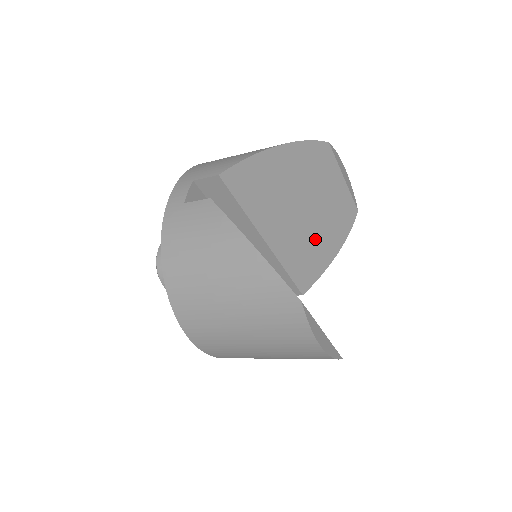
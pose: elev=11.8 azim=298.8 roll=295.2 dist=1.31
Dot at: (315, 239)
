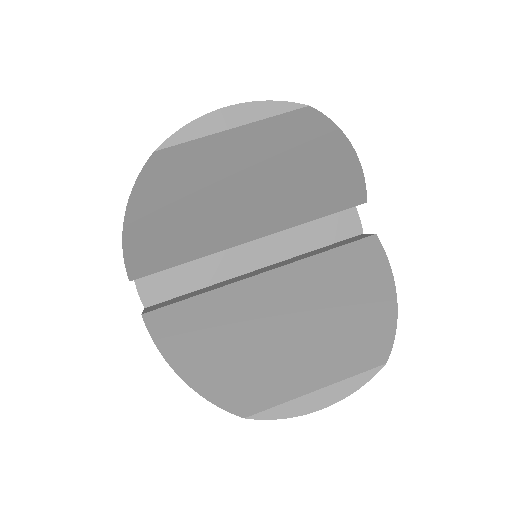
Dot at: (298, 181)
